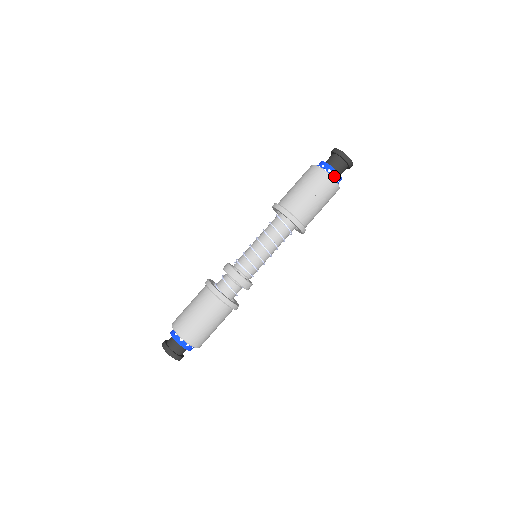
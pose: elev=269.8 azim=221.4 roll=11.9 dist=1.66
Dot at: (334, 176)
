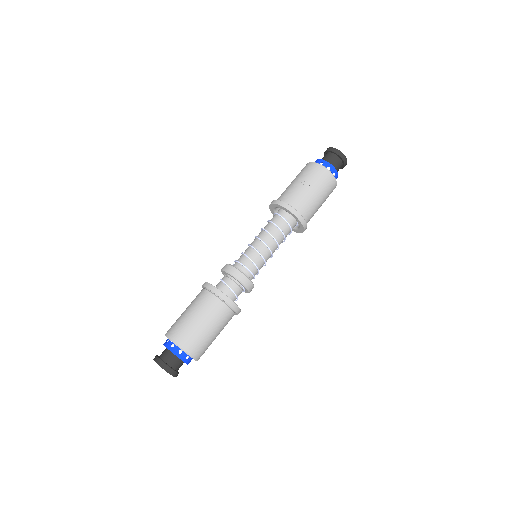
Dot at: (327, 168)
